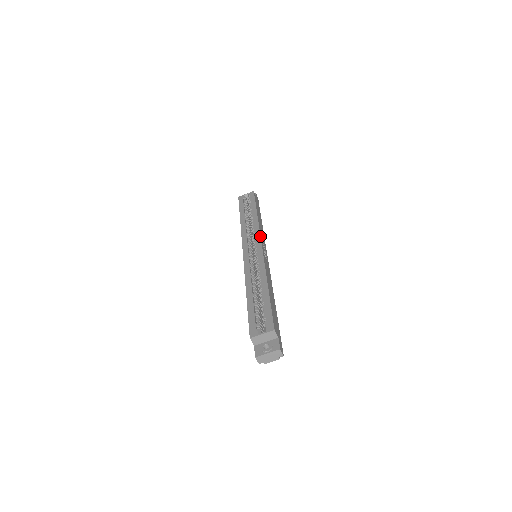
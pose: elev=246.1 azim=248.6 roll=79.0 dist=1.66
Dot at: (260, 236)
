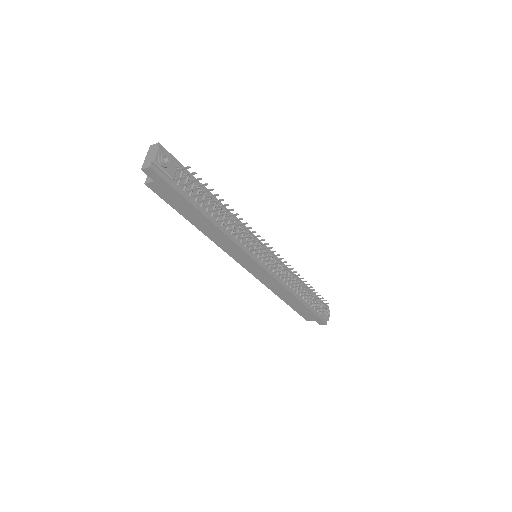
Dot at: occluded
